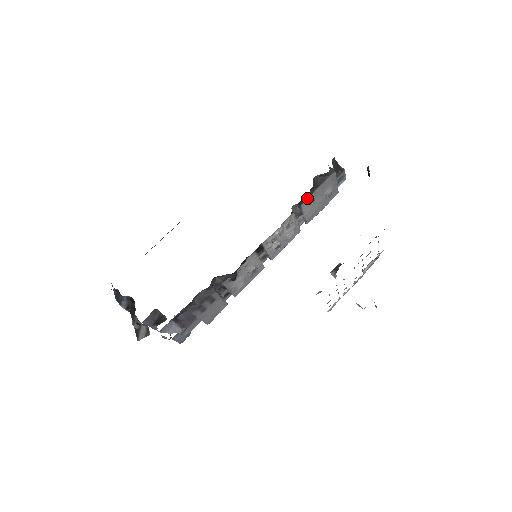
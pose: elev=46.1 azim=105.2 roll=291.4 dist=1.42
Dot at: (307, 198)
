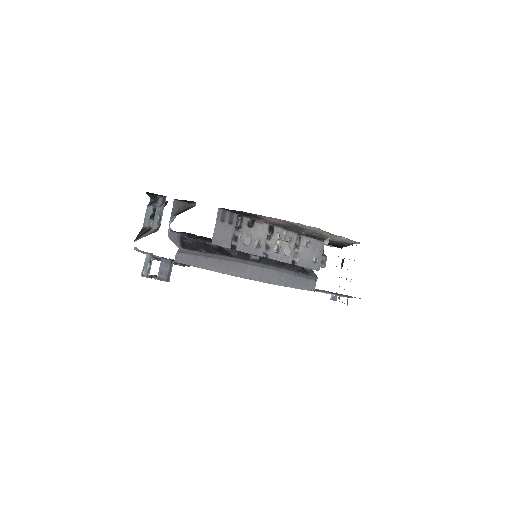
Dot at: (295, 268)
